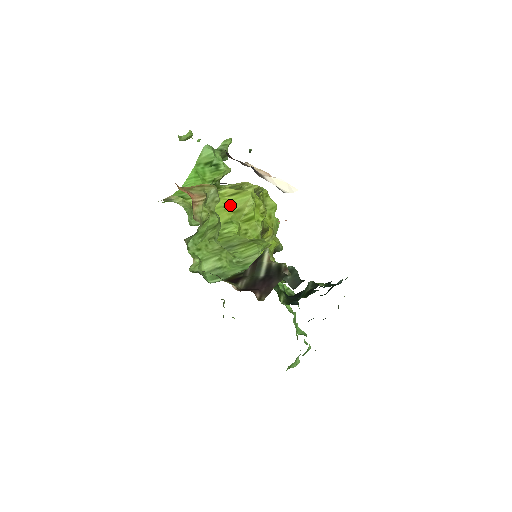
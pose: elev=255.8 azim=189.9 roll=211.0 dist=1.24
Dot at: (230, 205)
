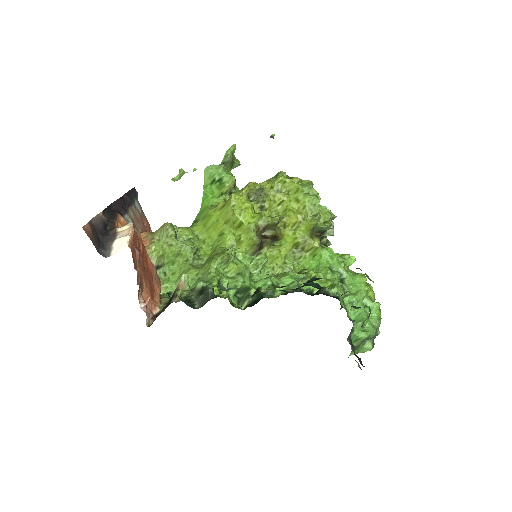
Dot at: (221, 218)
